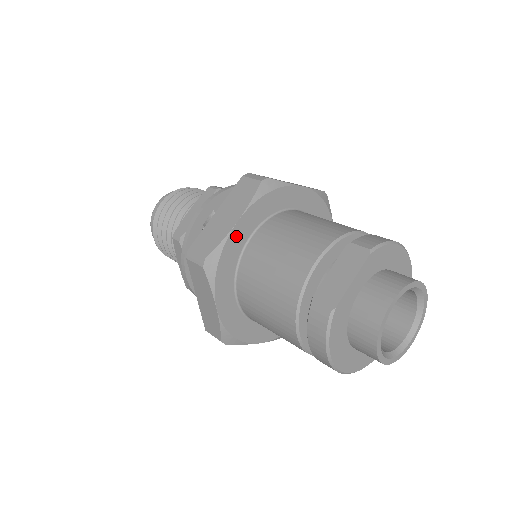
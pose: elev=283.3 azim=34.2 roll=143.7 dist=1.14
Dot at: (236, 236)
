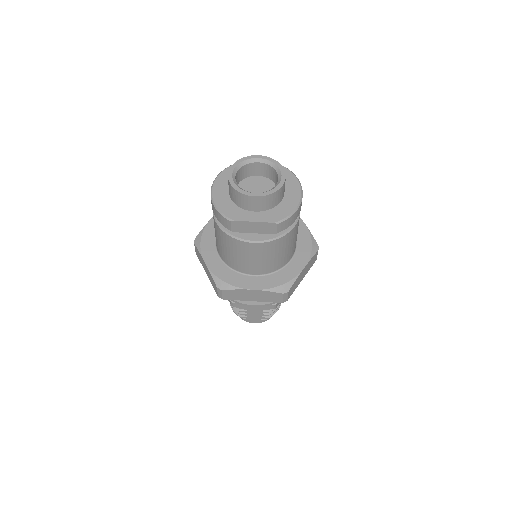
Dot at: occluded
